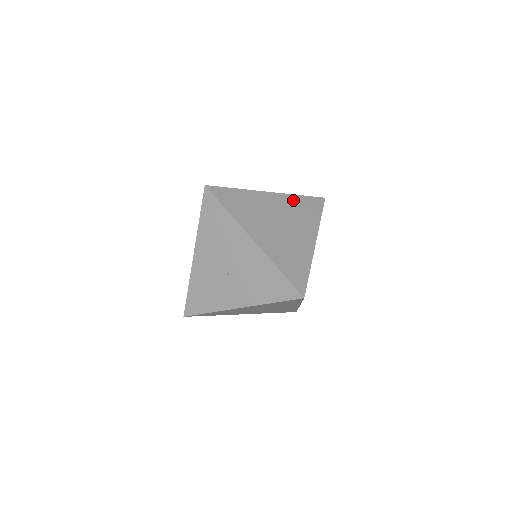
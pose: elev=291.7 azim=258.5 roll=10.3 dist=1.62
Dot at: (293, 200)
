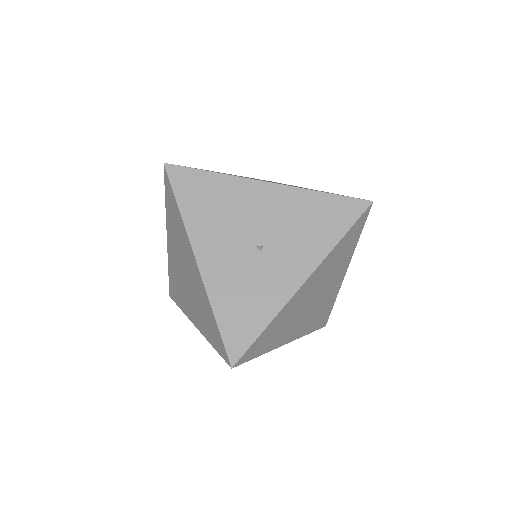
Dot at: occluded
